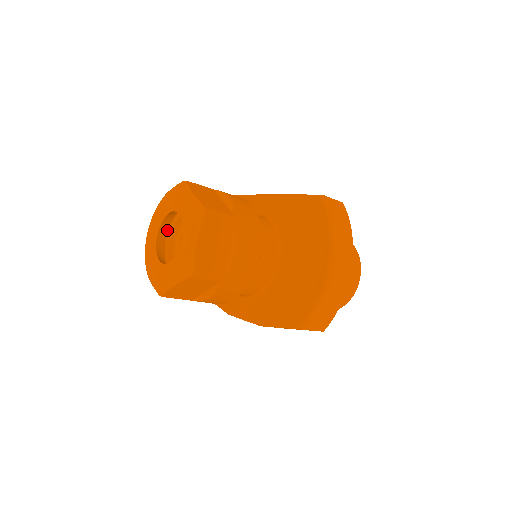
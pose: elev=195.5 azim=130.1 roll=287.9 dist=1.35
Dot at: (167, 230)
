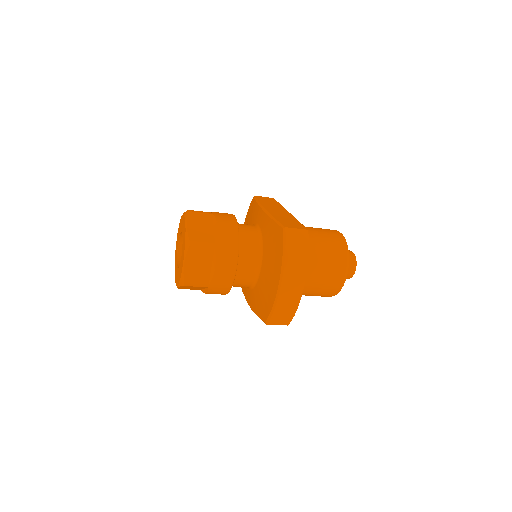
Dot at: occluded
